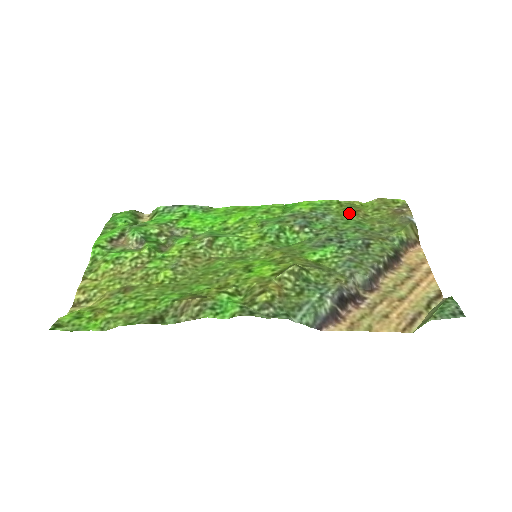
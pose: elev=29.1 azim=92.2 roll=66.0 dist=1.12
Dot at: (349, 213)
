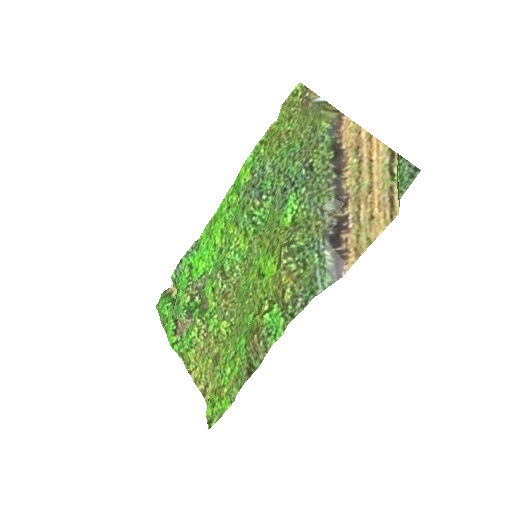
Dot at: (276, 146)
